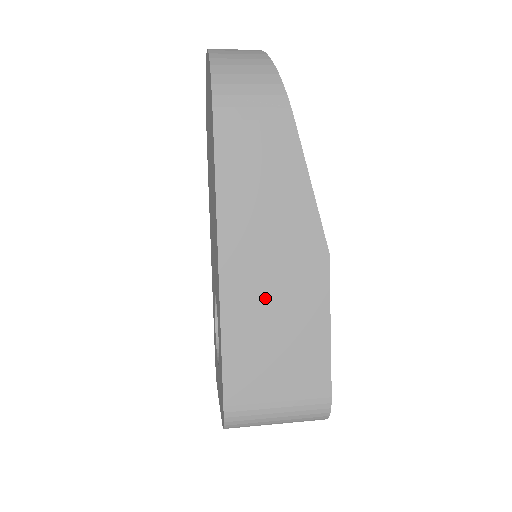
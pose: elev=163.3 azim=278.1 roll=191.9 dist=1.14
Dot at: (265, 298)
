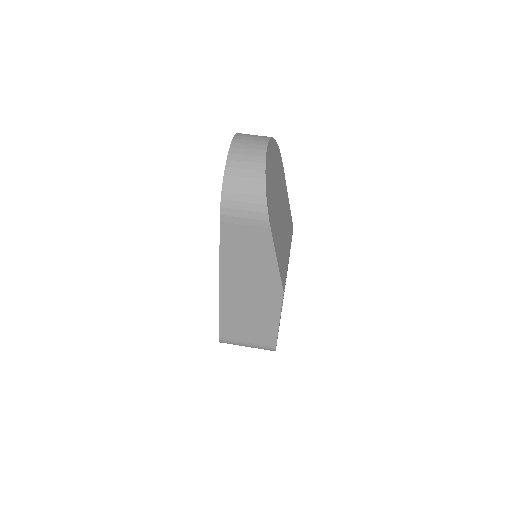
Dot at: (244, 303)
